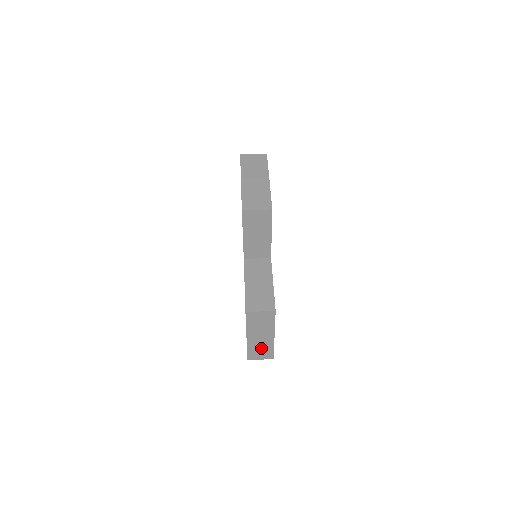
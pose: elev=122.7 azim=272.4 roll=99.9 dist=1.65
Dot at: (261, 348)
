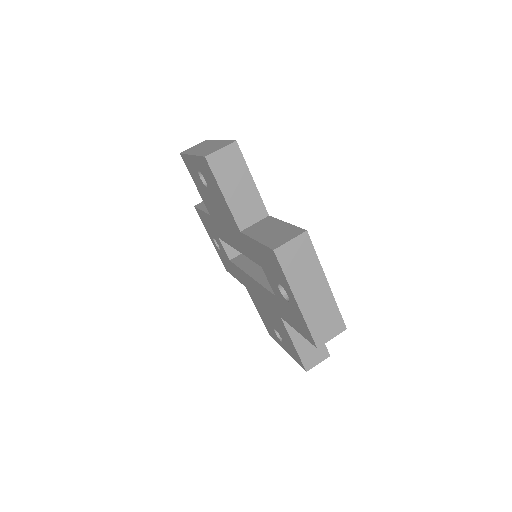
Dot at: occluded
